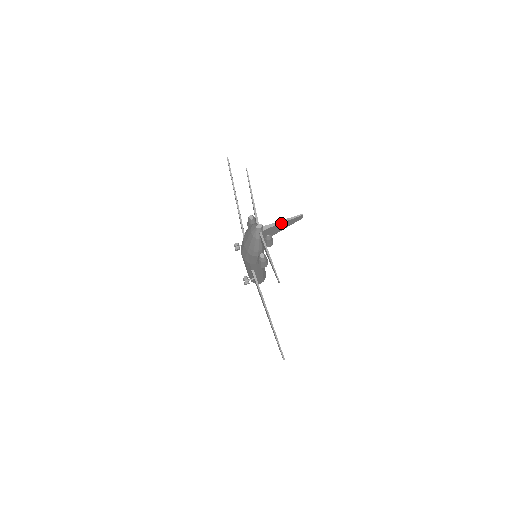
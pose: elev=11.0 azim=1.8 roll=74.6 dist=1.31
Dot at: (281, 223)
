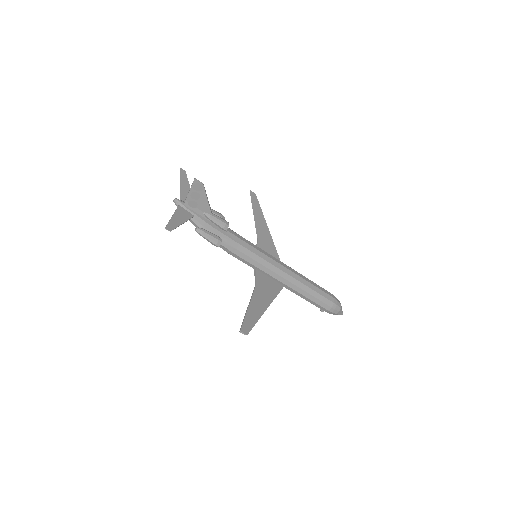
Dot at: (189, 193)
